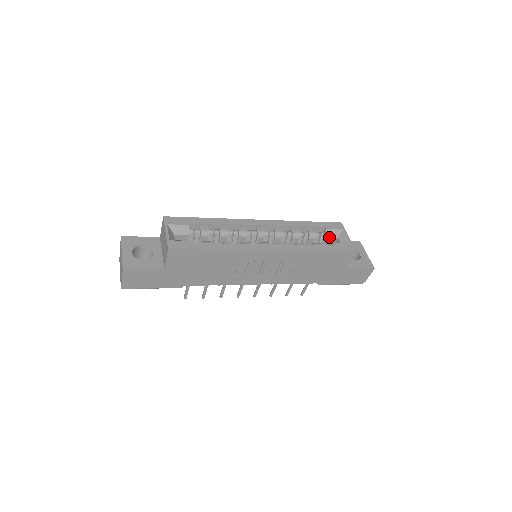
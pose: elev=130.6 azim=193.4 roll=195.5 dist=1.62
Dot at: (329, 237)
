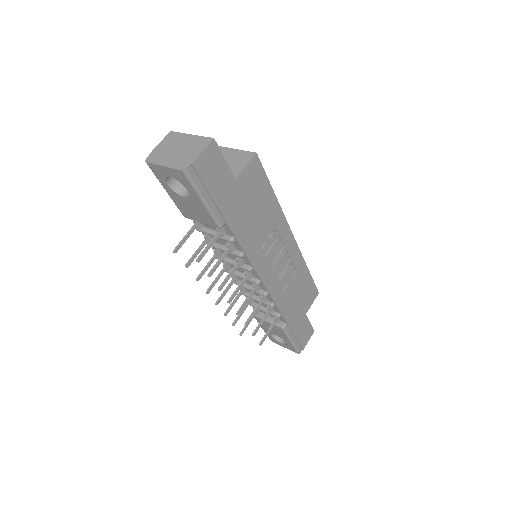
Dot at: occluded
